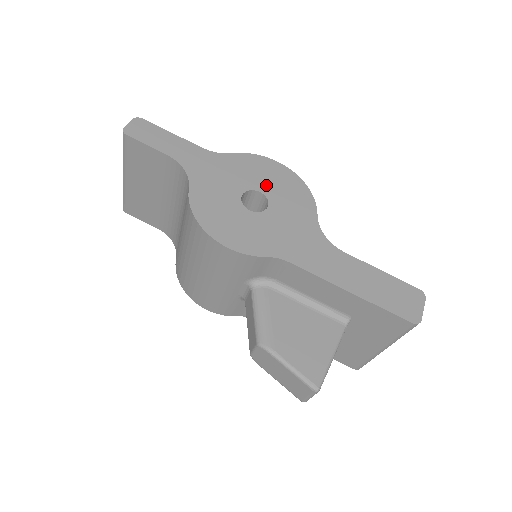
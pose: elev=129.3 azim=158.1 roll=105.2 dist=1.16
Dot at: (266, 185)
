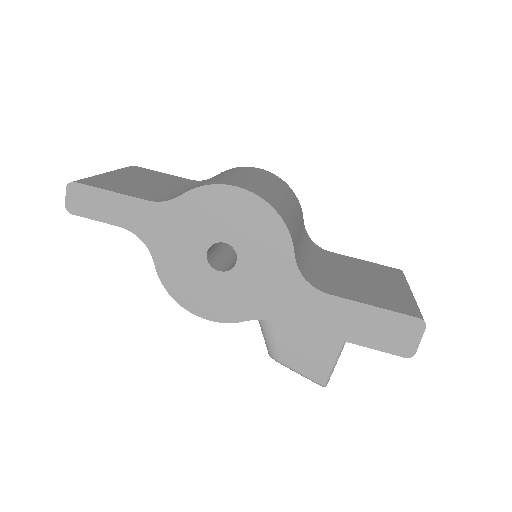
Dot at: (229, 230)
